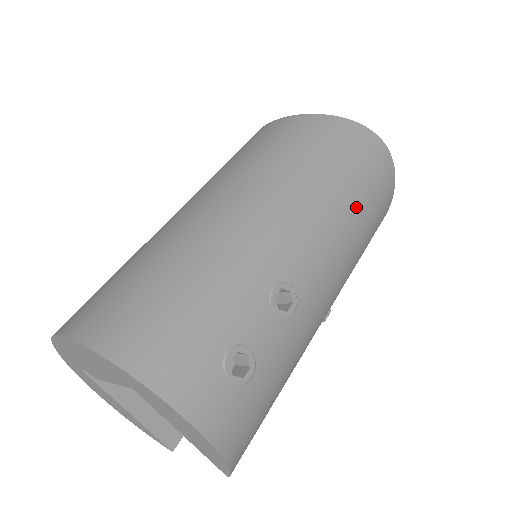
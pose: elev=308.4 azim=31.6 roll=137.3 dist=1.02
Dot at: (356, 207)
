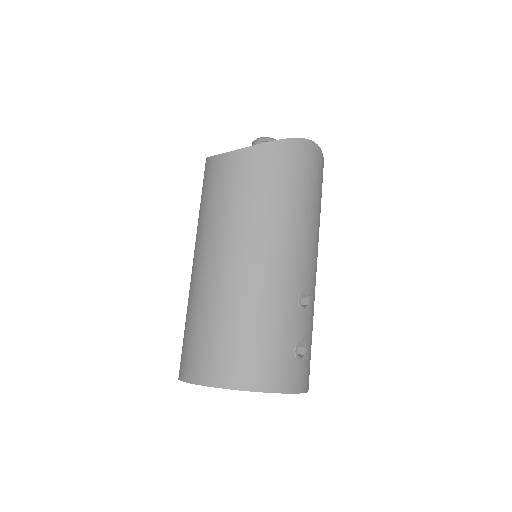
Dot at: (314, 207)
